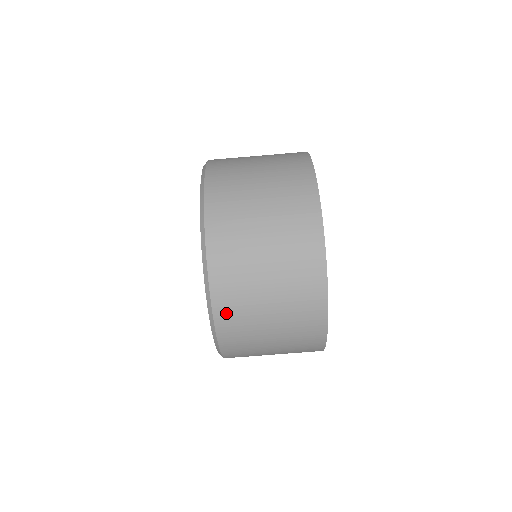
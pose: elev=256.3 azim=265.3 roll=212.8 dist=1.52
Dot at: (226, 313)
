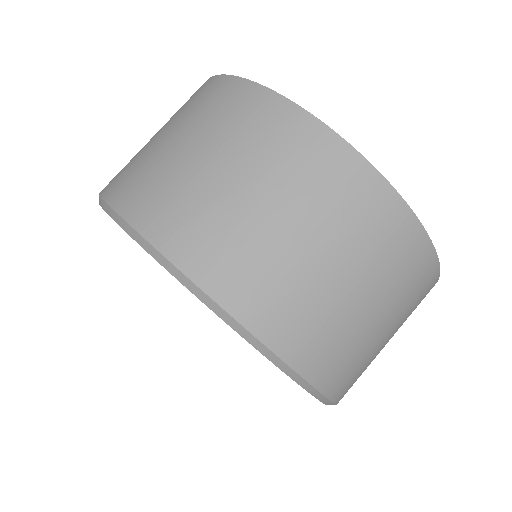
Dot at: (251, 301)
